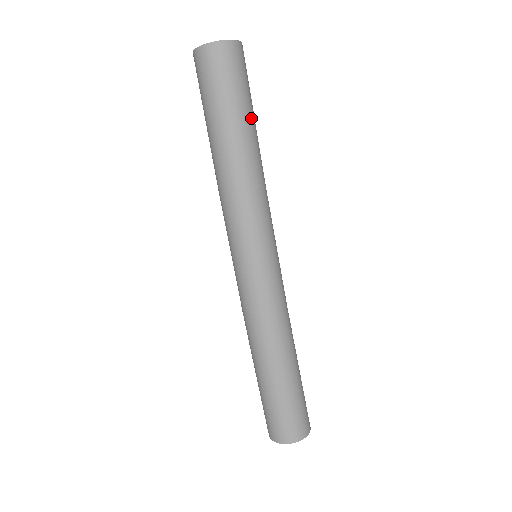
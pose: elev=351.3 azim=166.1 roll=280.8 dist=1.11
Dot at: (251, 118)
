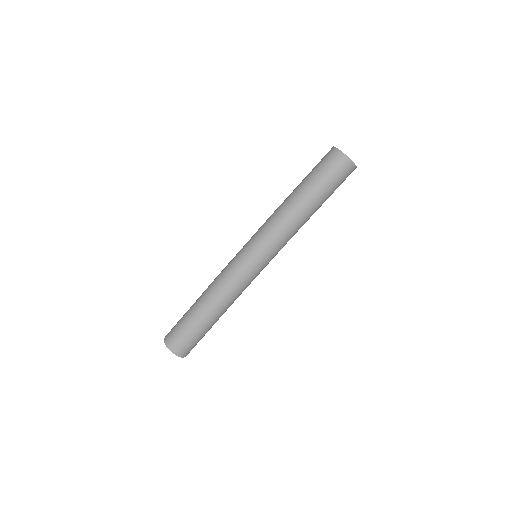
Dot at: (318, 195)
